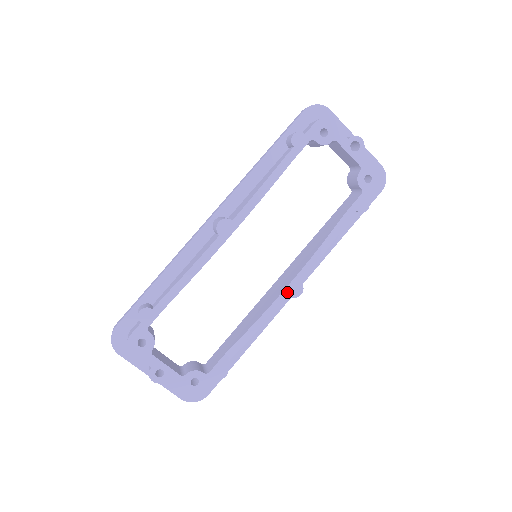
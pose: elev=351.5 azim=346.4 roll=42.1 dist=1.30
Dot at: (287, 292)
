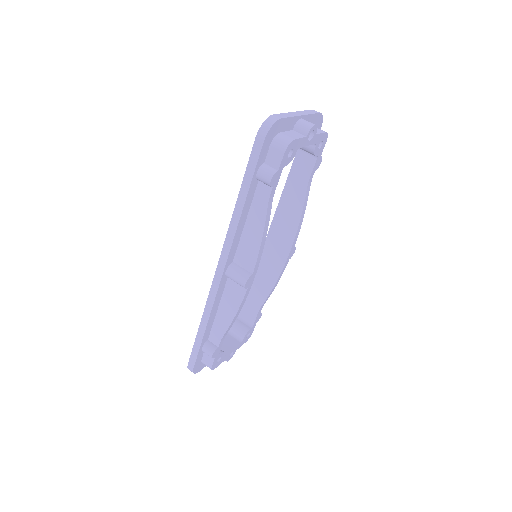
Dot at: (288, 259)
